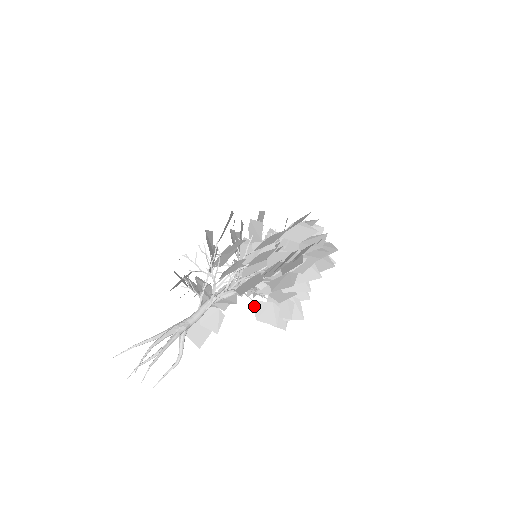
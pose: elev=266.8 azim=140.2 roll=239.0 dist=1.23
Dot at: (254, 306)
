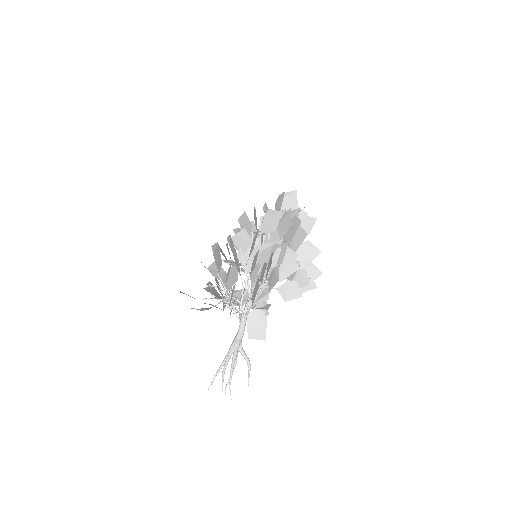
Dot at: (278, 292)
